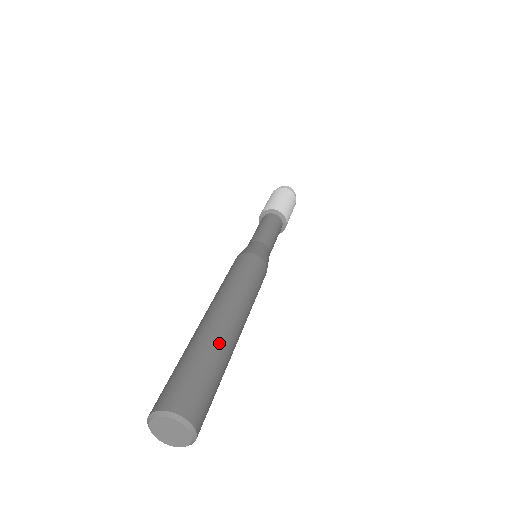
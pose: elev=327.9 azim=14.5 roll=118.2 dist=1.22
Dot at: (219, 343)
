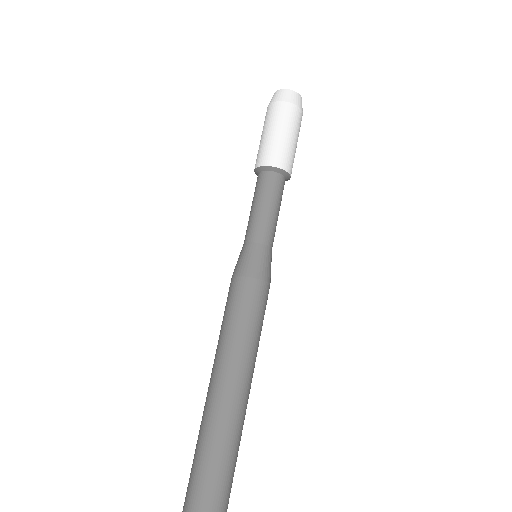
Dot at: (217, 434)
